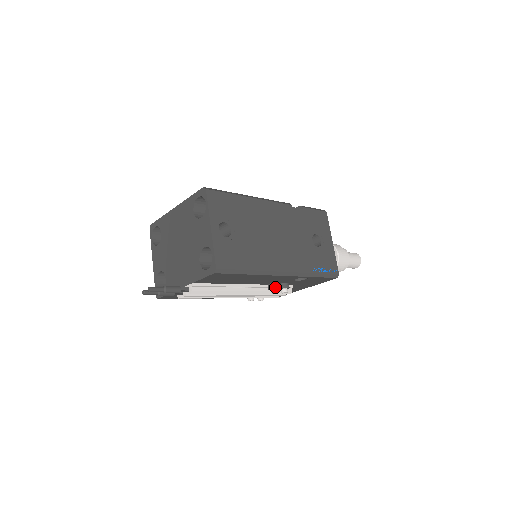
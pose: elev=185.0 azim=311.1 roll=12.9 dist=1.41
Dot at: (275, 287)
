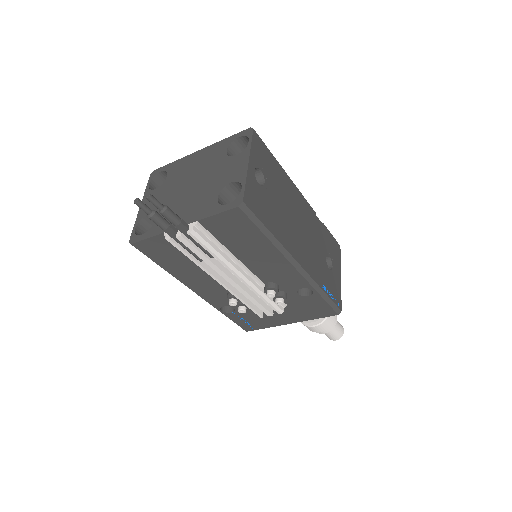
Dot at: (275, 288)
